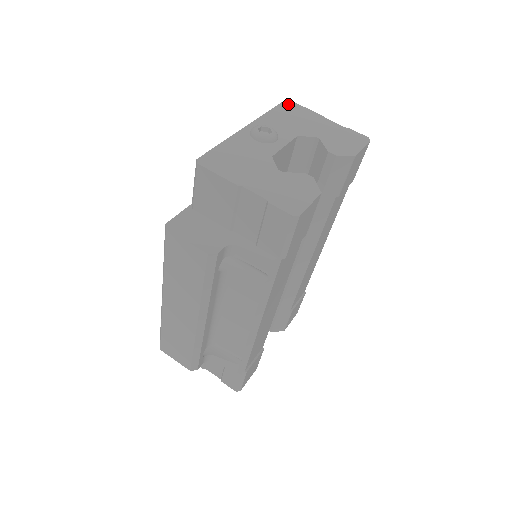
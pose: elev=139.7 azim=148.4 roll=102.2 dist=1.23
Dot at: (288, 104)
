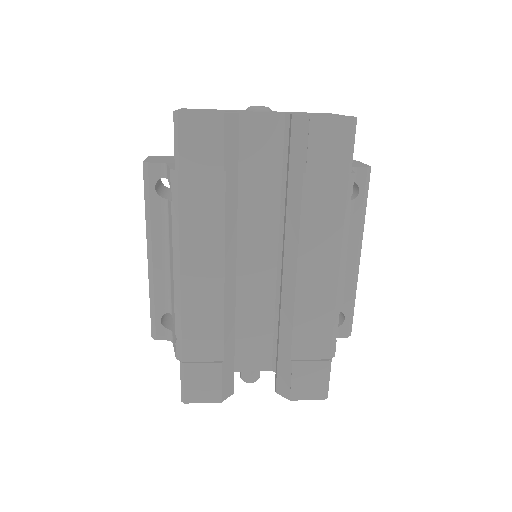
Dot at: occluded
